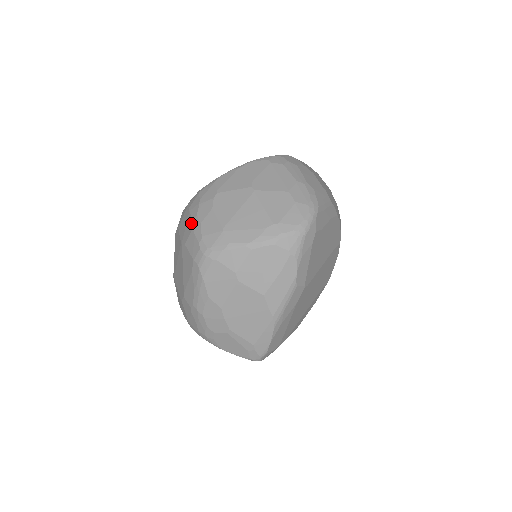
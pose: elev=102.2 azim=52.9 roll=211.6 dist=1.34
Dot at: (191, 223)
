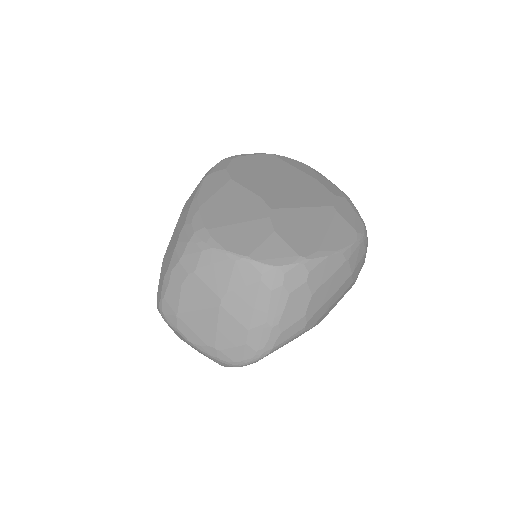
Dot at: (167, 268)
